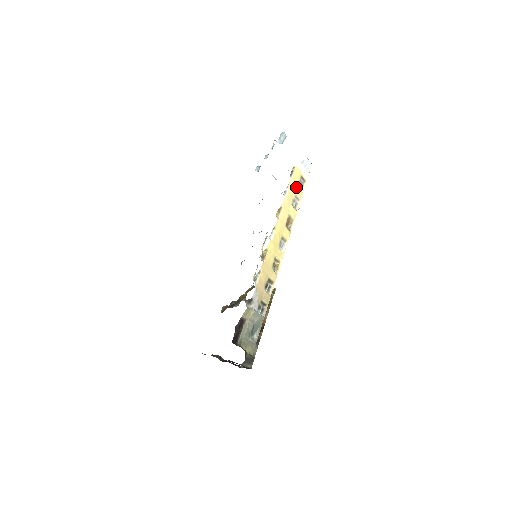
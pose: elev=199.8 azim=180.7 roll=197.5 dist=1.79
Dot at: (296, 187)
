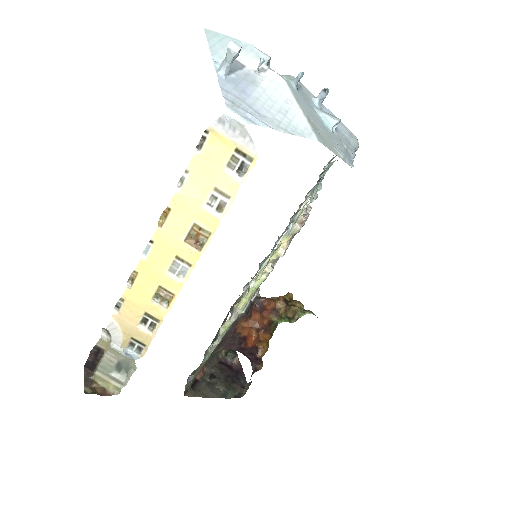
Dot at: (217, 171)
